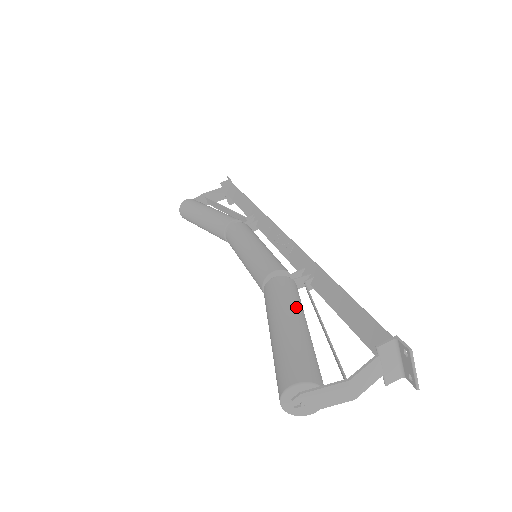
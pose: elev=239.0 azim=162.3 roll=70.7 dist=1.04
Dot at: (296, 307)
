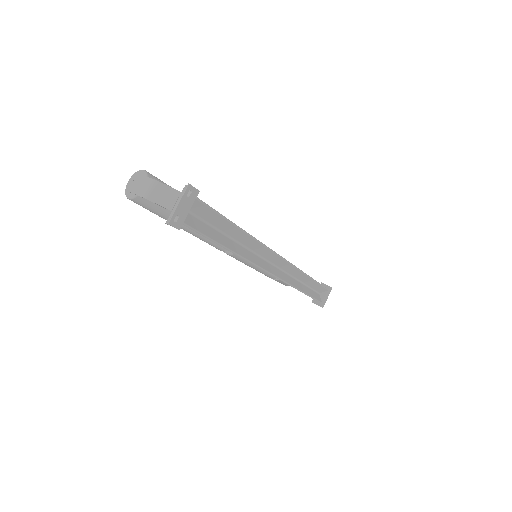
Dot at: occluded
